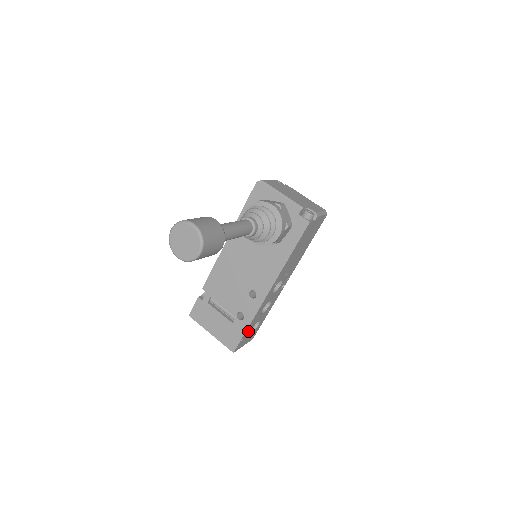
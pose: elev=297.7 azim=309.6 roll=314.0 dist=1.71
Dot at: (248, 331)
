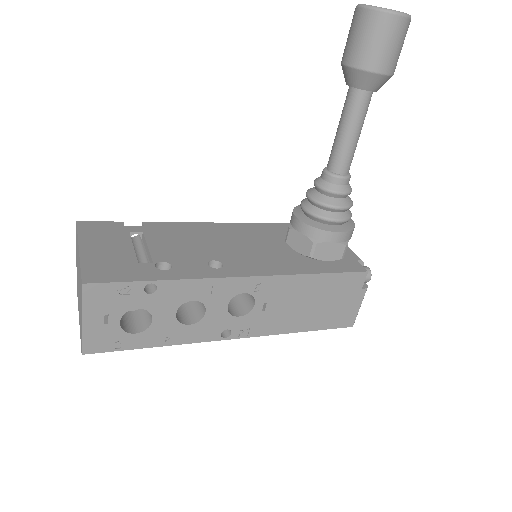
Dot at: (139, 295)
